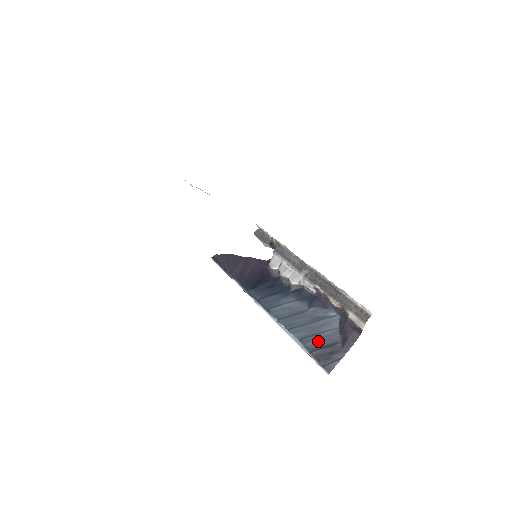
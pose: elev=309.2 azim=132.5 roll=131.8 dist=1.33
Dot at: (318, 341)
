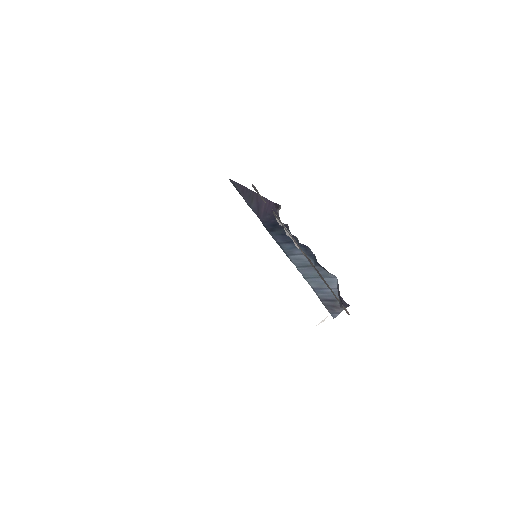
Dot at: (324, 295)
